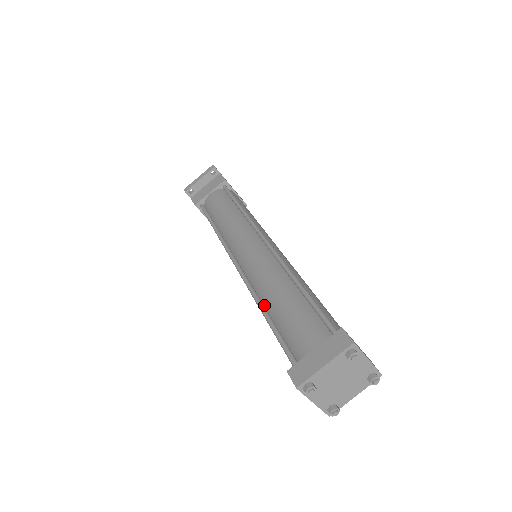
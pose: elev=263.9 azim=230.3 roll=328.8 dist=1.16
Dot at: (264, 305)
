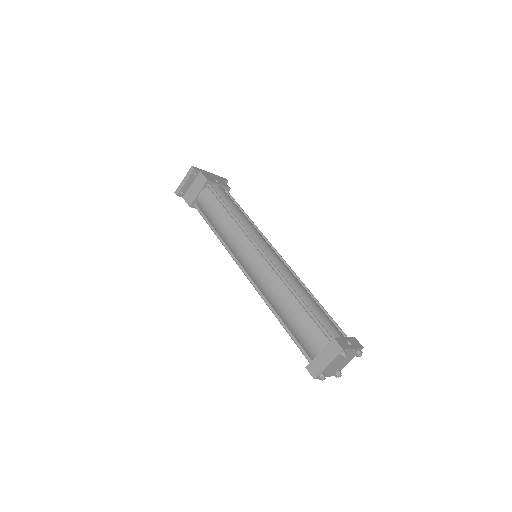
Dot at: (276, 311)
